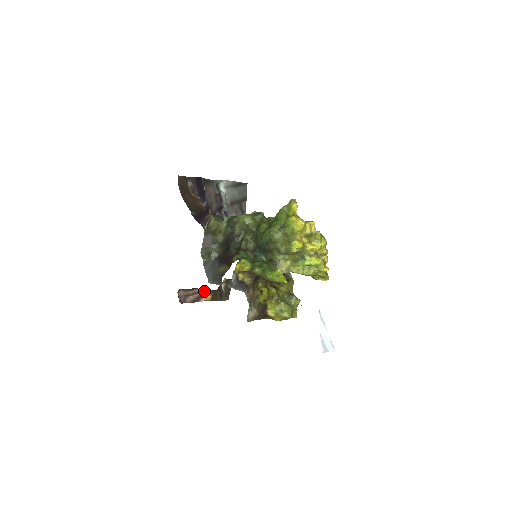
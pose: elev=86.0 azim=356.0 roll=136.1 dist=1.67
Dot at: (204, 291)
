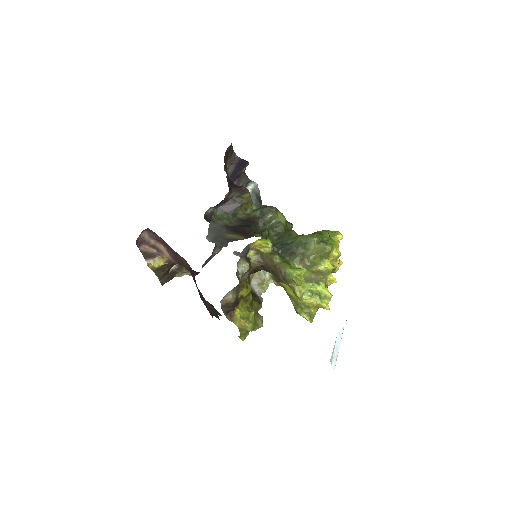
Dot at: (164, 252)
